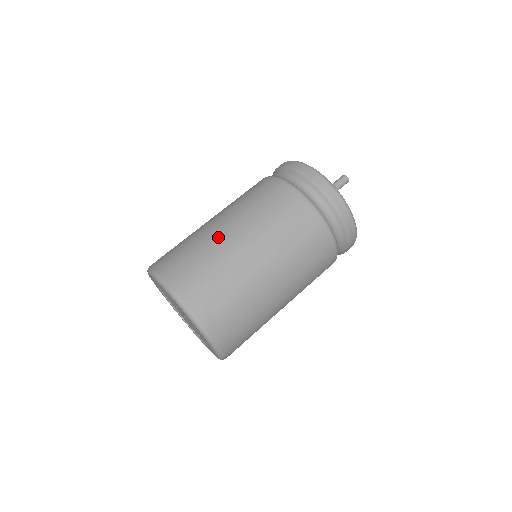
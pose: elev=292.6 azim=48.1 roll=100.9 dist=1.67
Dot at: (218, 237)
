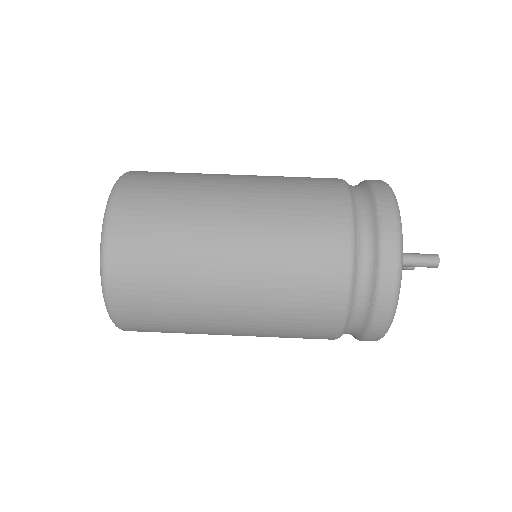
Dot at: (211, 201)
